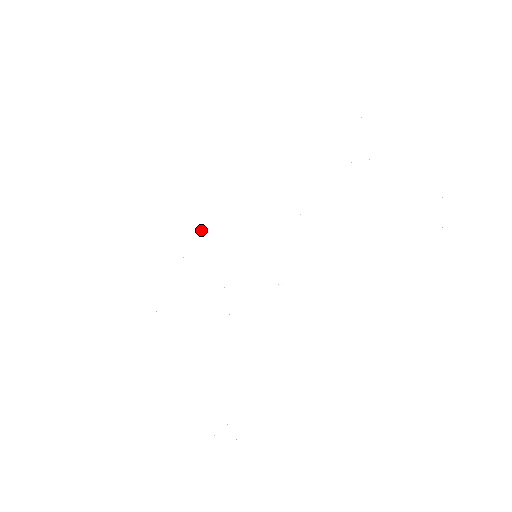
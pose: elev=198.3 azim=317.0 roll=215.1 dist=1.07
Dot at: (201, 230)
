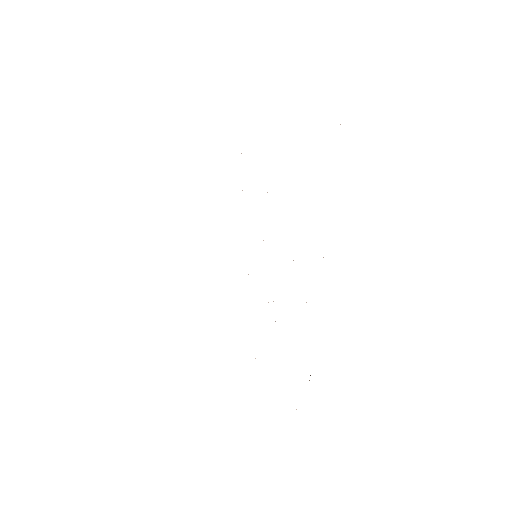
Dot at: occluded
